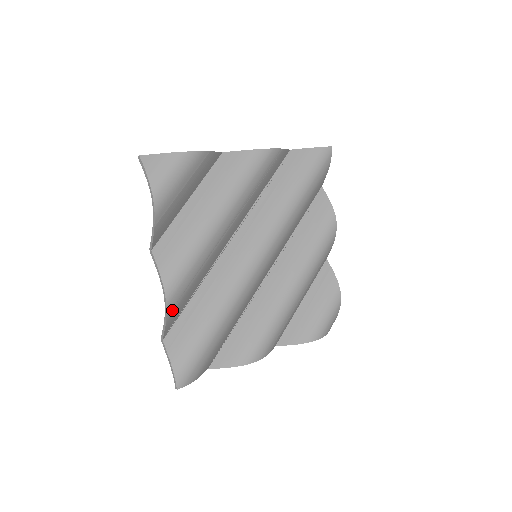
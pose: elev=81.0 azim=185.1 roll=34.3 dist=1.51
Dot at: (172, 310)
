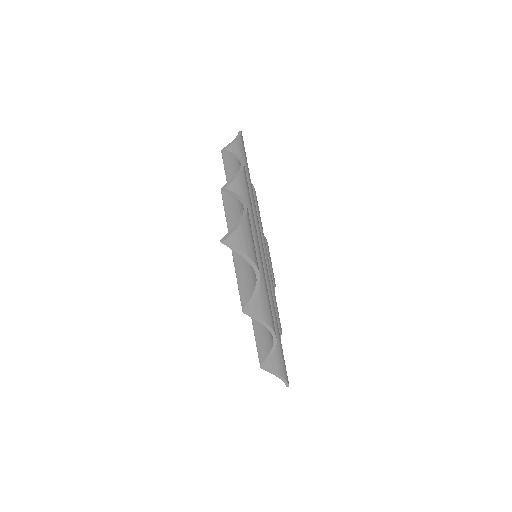
Dot at: occluded
